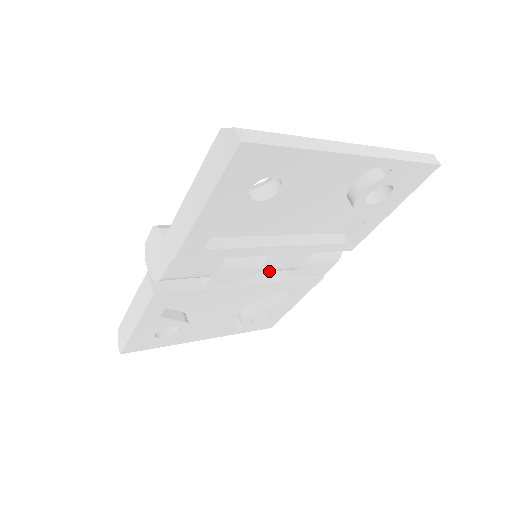
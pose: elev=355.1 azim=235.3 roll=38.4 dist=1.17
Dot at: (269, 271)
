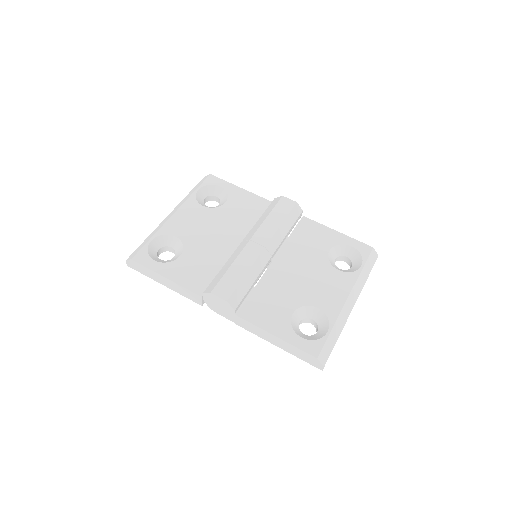
Dot at: occluded
